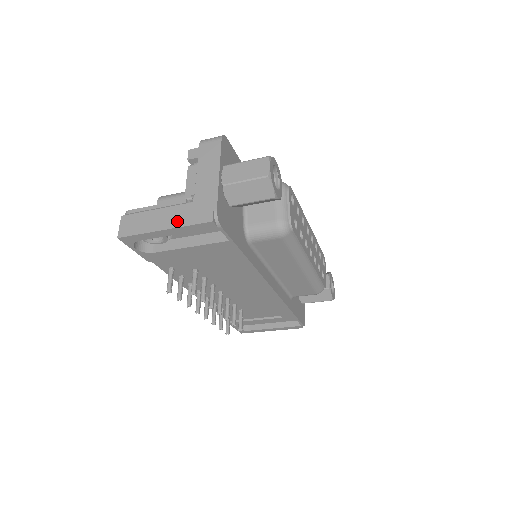
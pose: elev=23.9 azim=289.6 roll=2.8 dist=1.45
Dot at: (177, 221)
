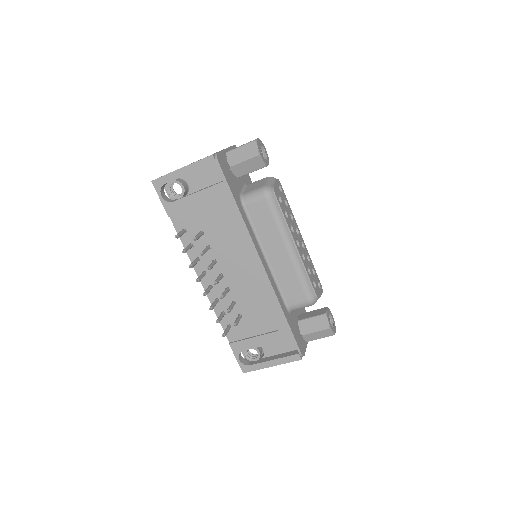
Dot at: (191, 163)
